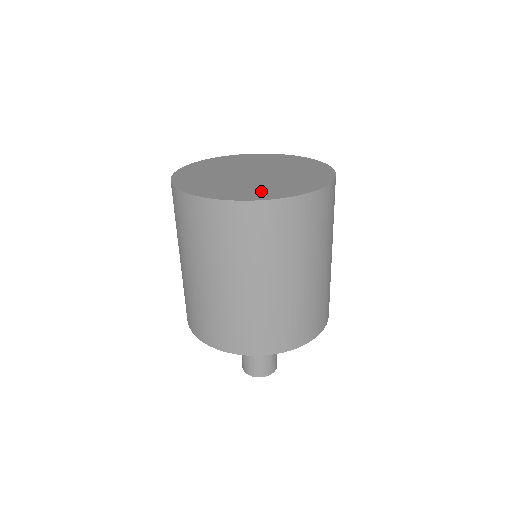
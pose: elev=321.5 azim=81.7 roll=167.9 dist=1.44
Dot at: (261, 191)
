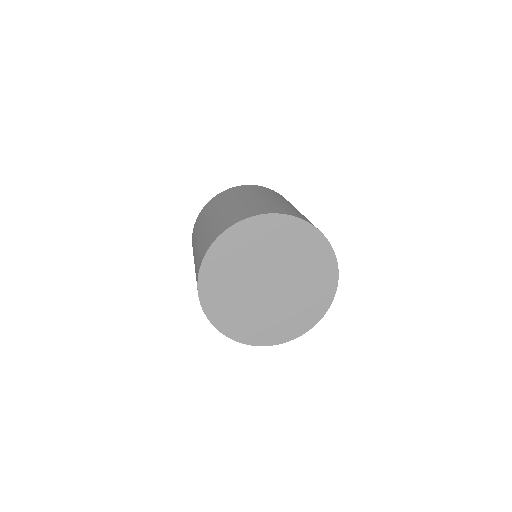
Dot at: (289, 324)
